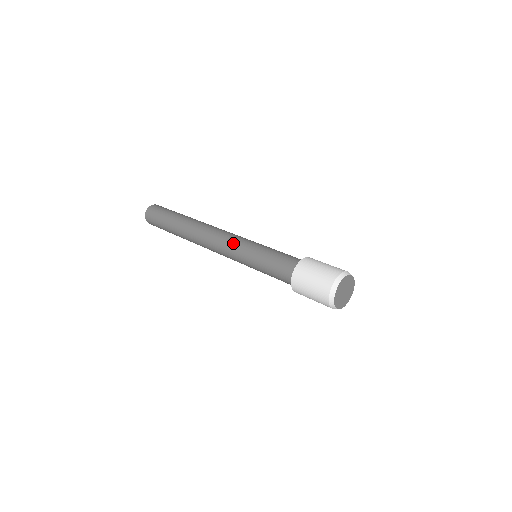
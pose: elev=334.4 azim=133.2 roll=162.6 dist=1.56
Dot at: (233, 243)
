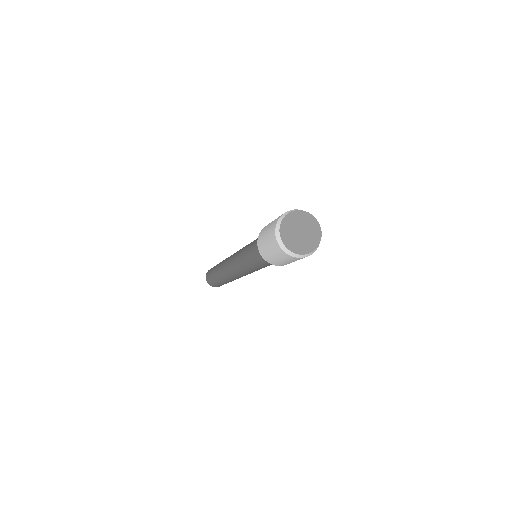
Dot at: (235, 261)
